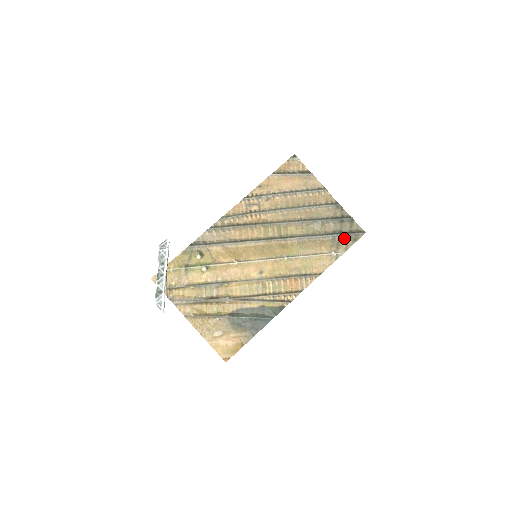
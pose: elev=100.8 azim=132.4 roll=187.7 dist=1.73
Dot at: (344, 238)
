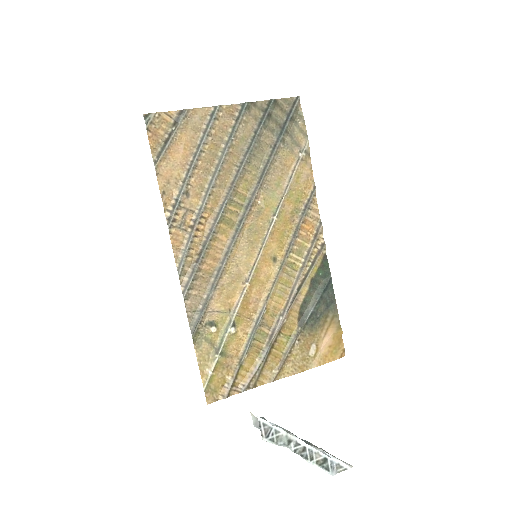
Dot at: (290, 128)
